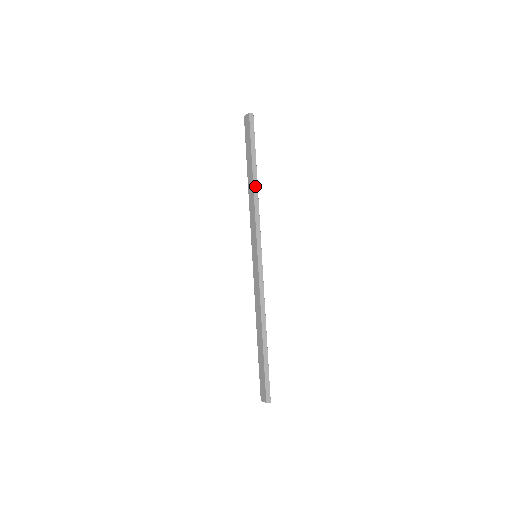
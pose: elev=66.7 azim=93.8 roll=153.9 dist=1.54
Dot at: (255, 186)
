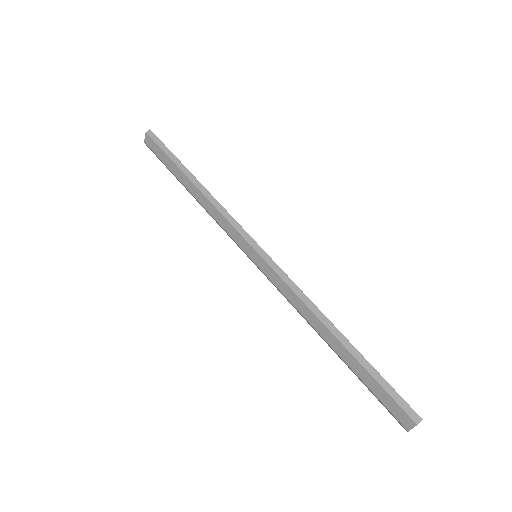
Dot at: (200, 187)
